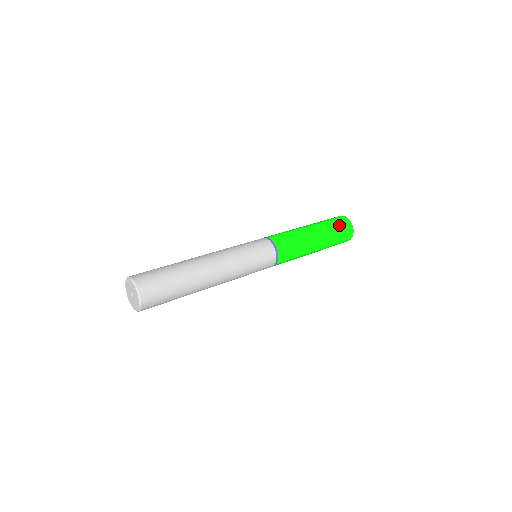
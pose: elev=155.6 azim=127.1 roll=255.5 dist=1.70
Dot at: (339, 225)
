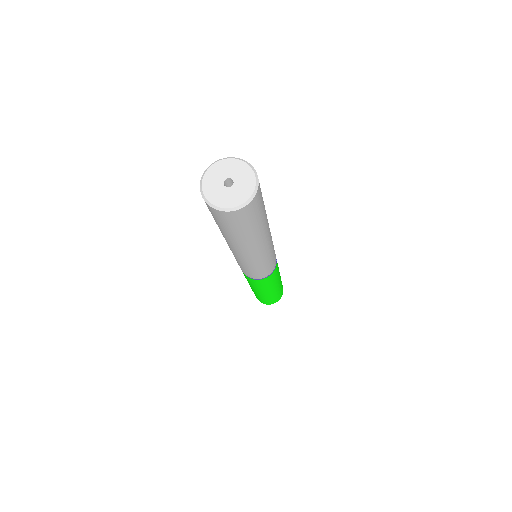
Dot at: occluded
